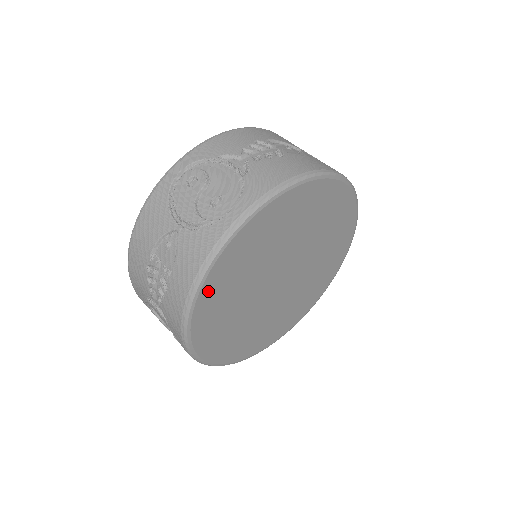
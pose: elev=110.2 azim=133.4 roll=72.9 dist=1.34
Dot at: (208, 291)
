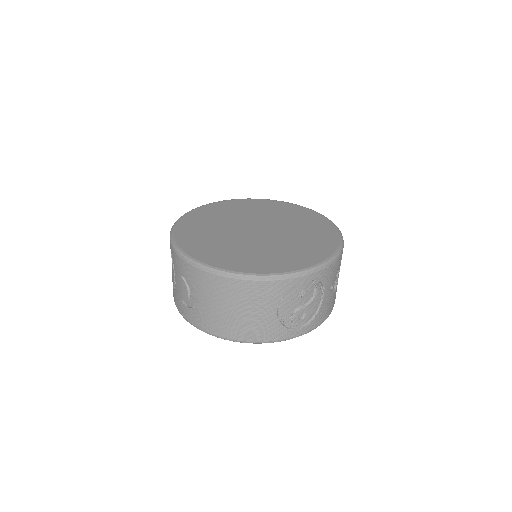
Dot at: (204, 210)
